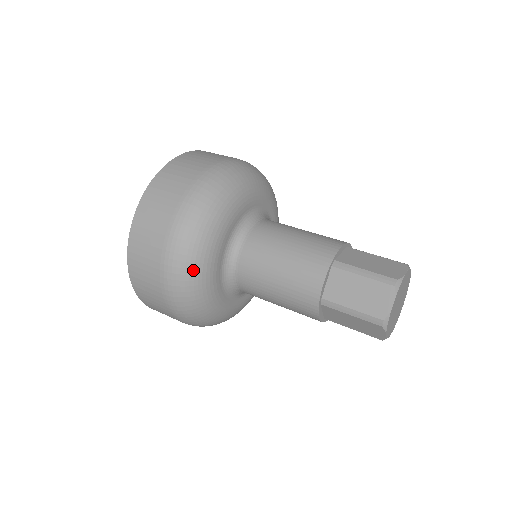
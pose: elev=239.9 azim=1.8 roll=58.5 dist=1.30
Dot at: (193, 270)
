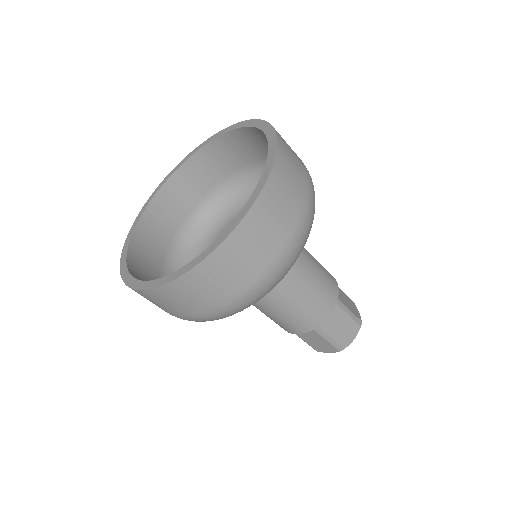
Dot at: occluded
